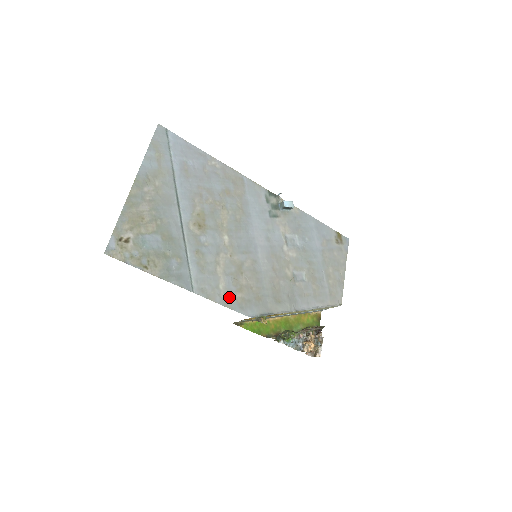
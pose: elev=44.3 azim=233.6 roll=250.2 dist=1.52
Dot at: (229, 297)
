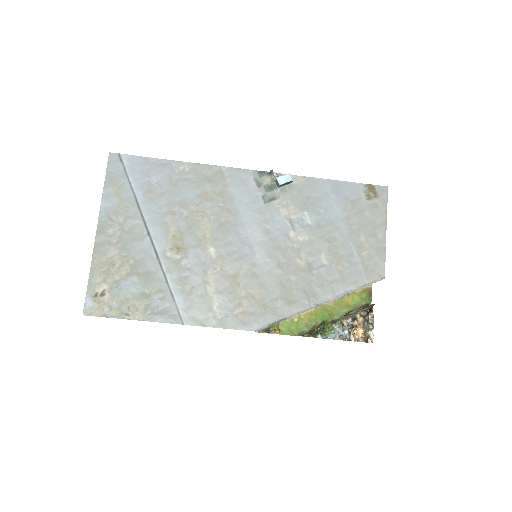
Dot at: (227, 316)
